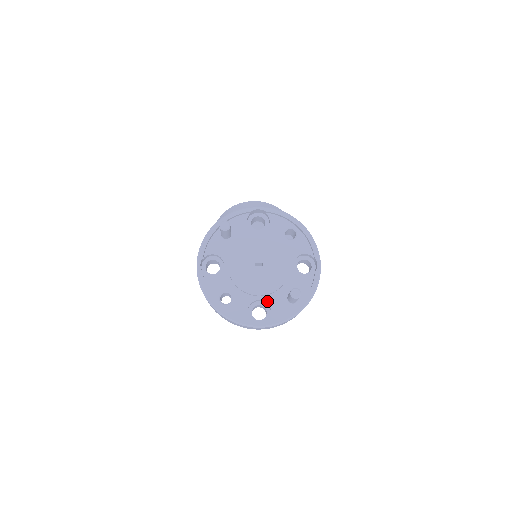
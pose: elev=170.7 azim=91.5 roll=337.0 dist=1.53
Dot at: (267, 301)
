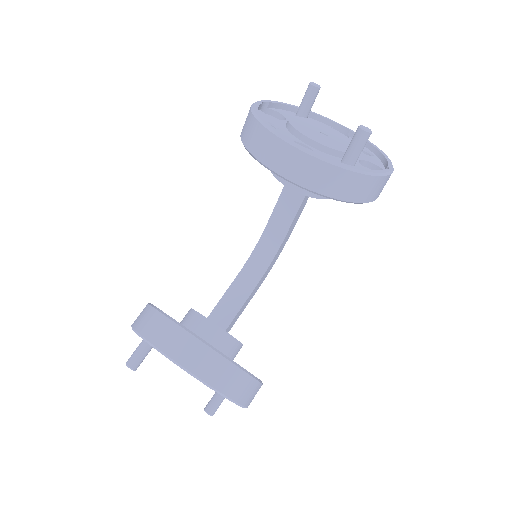
Dot at: occluded
